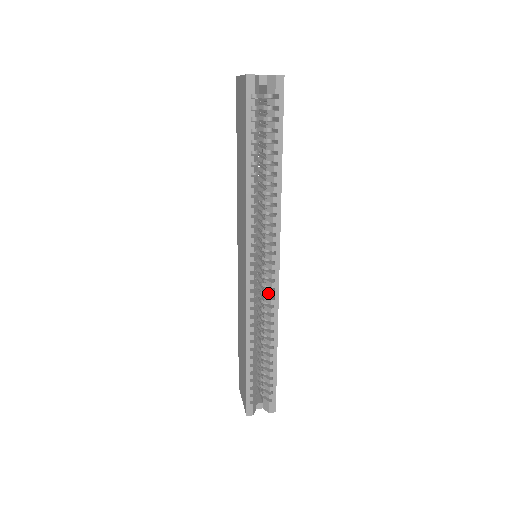
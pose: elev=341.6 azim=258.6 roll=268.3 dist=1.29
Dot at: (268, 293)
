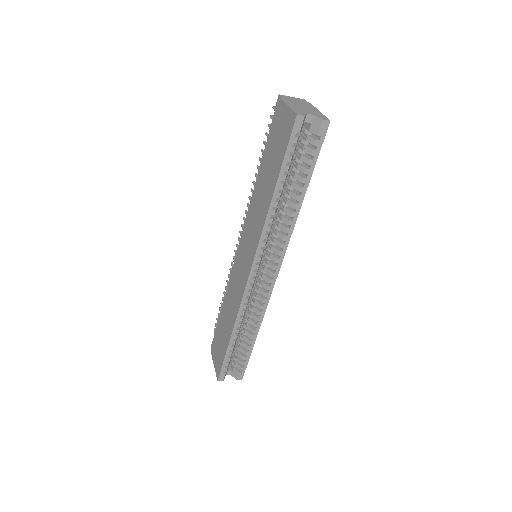
Dot at: (262, 293)
